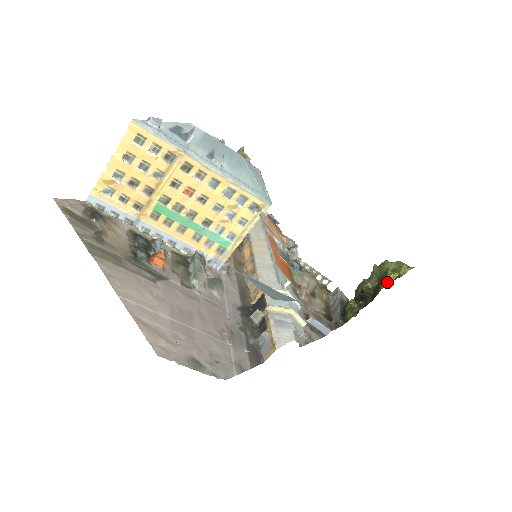
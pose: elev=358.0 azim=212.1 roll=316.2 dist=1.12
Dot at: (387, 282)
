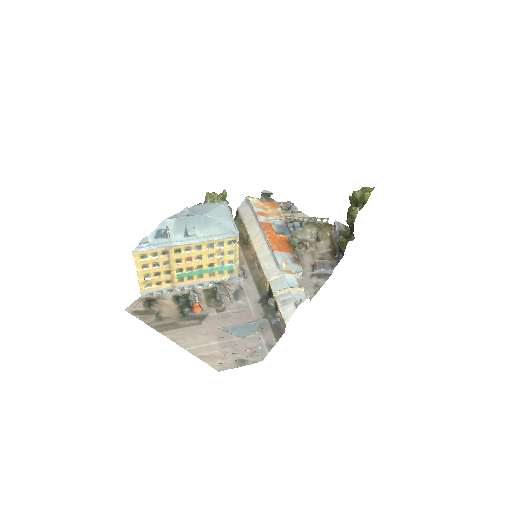
Dot at: (354, 217)
